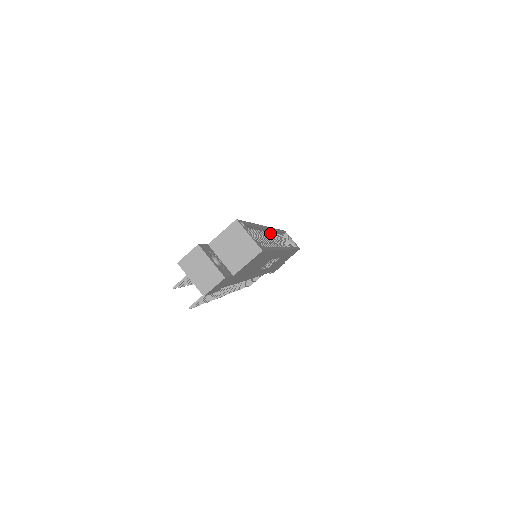
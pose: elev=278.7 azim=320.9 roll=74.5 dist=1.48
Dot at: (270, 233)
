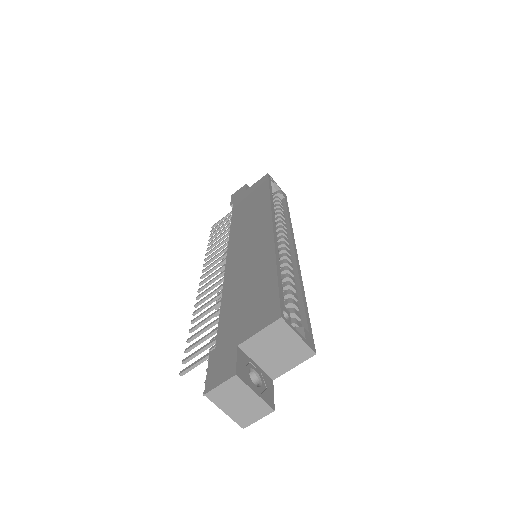
Dot at: occluded
